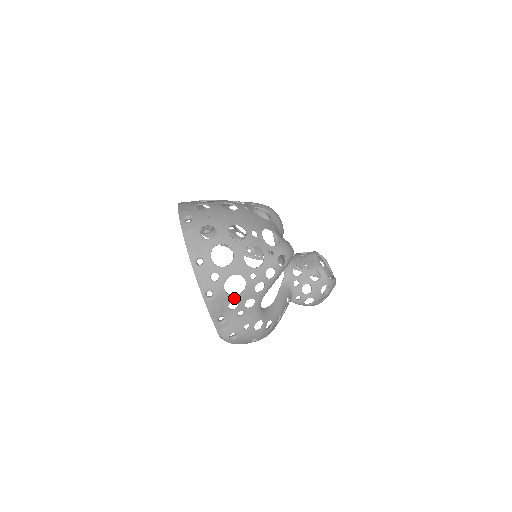
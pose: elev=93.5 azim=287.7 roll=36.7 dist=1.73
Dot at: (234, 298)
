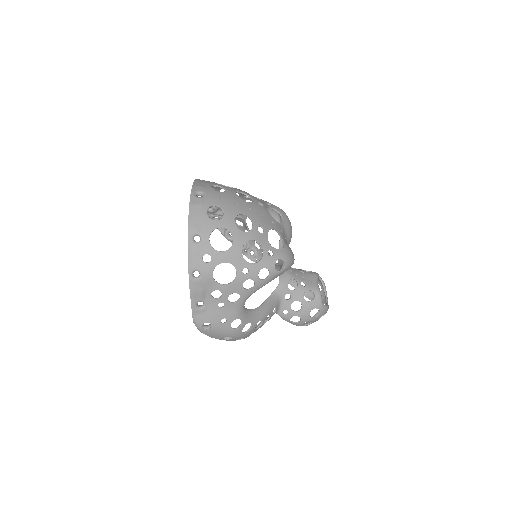
Dot at: (220, 287)
